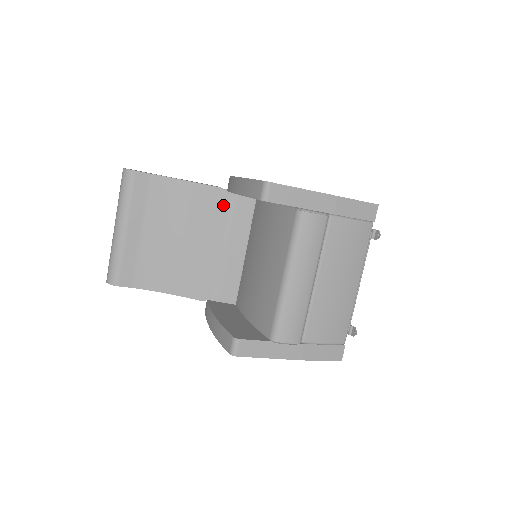
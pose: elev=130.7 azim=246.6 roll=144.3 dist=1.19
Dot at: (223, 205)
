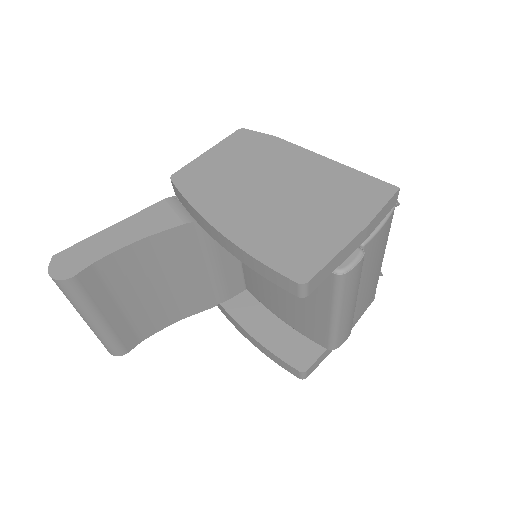
Dot at: (197, 236)
